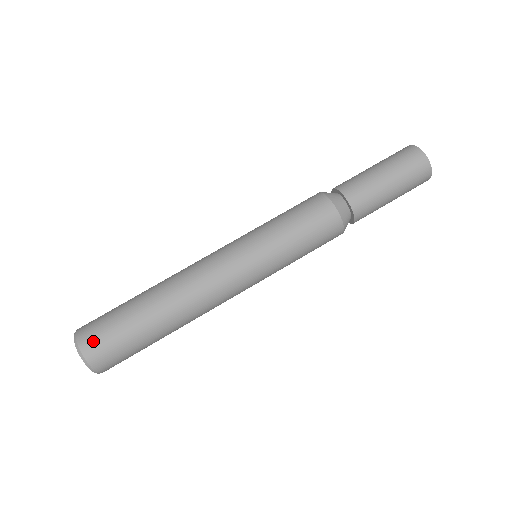
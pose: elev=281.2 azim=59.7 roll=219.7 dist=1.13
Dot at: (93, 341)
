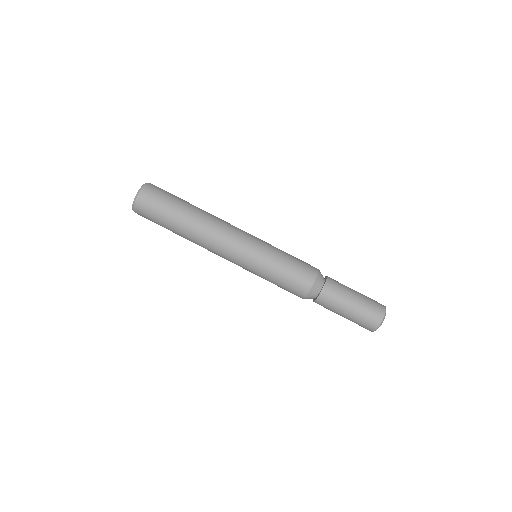
Dot at: (153, 190)
